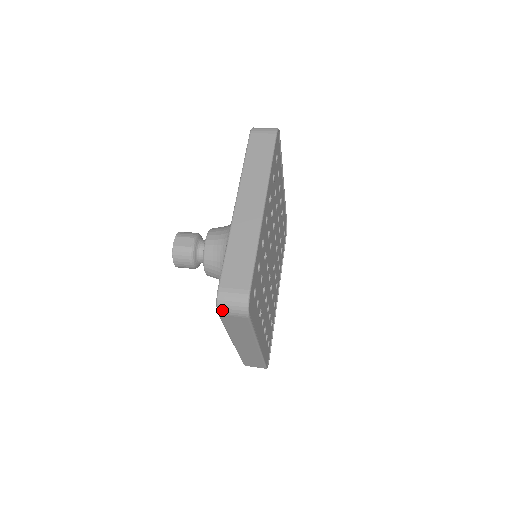
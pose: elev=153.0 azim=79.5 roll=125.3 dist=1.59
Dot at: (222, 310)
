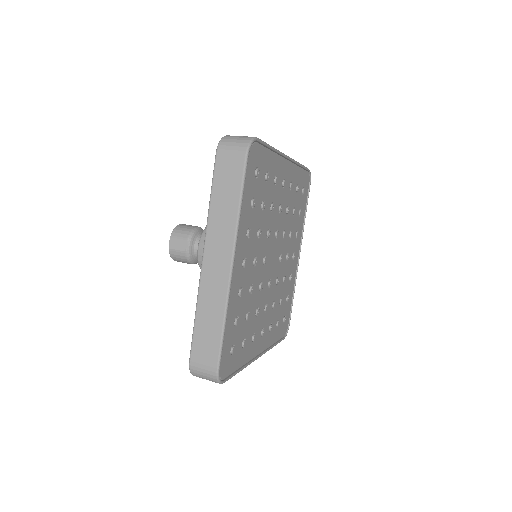
Dot at: occluded
